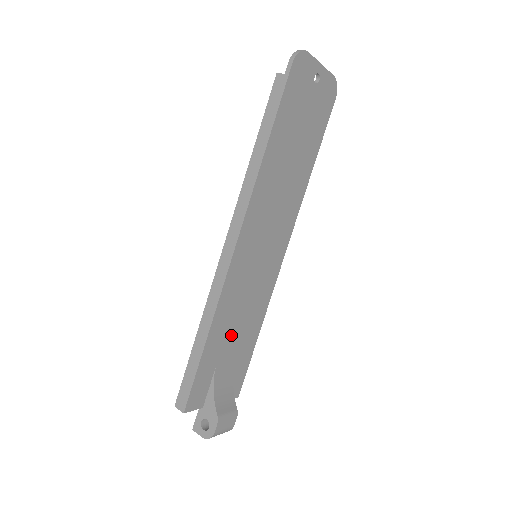
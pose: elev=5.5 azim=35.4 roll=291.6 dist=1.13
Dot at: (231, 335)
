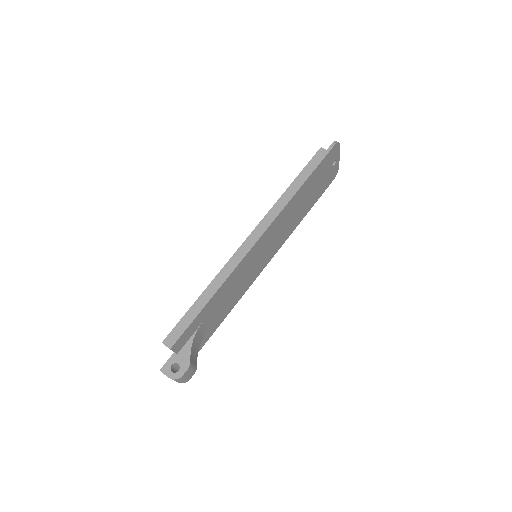
Dot at: (219, 305)
